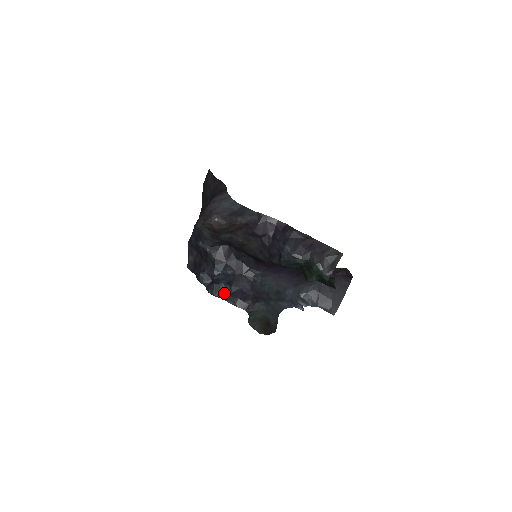
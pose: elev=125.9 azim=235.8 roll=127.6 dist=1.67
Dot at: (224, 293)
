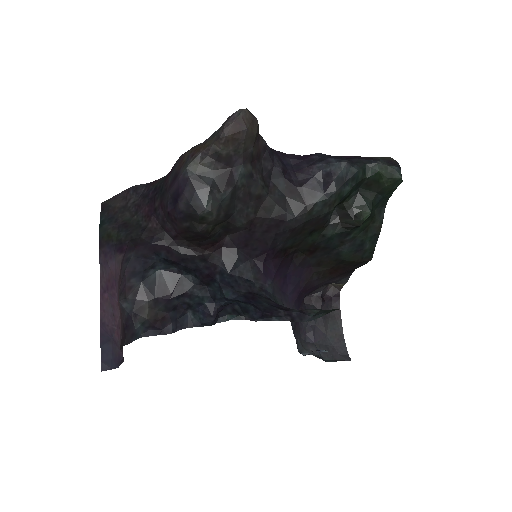
Dot at: (254, 312)
